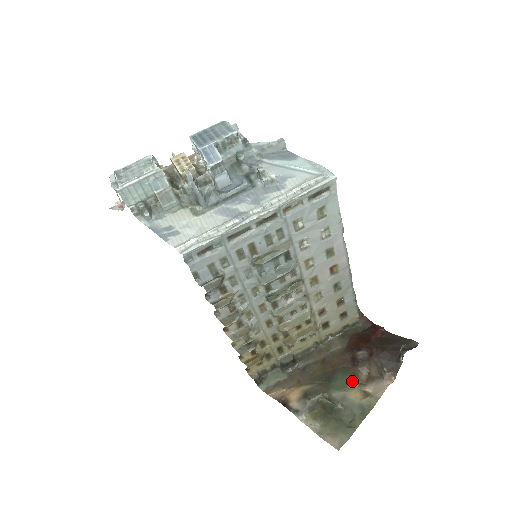
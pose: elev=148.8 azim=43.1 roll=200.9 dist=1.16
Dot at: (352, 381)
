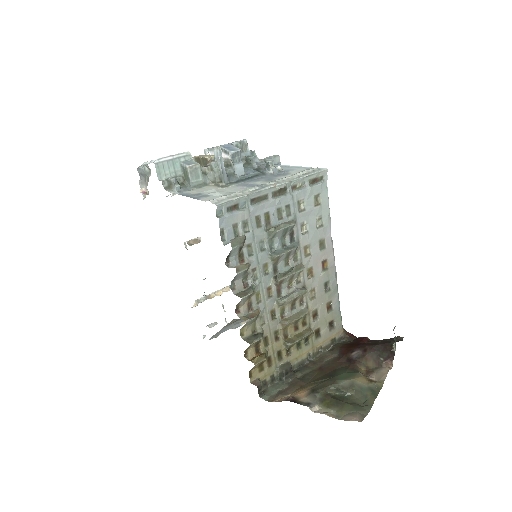
Dot at: (355, 372)
